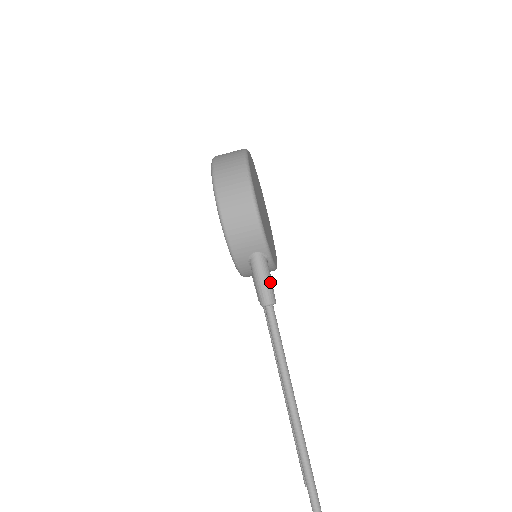
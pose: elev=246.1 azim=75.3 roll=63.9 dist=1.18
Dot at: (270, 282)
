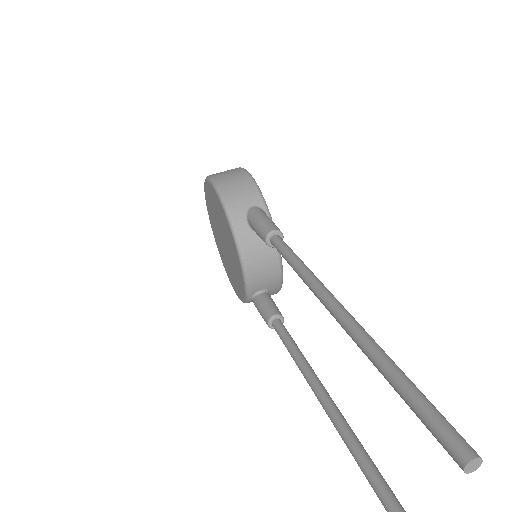
Dot at: (273, 222)
